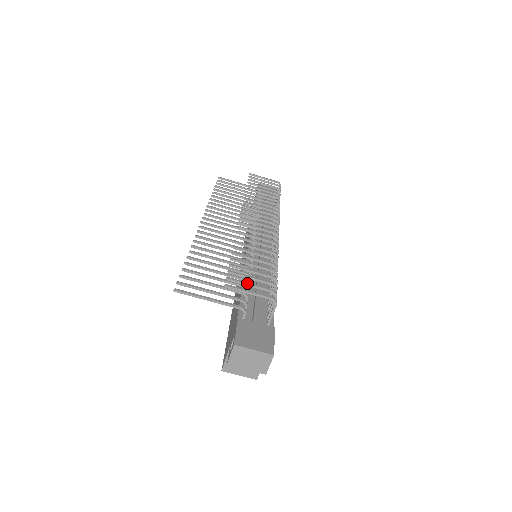
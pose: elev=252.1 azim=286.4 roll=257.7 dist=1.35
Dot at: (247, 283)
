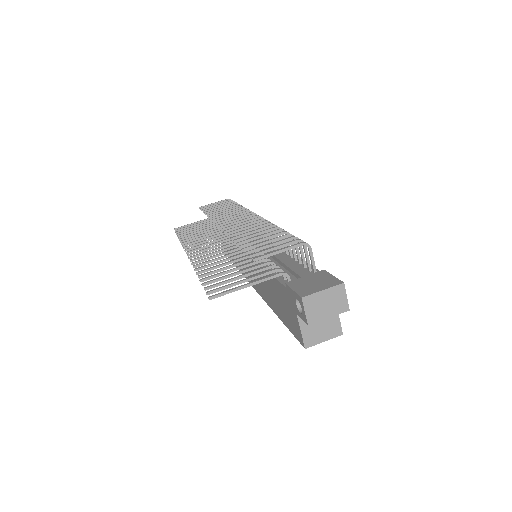
Dot at: (270, 248)
